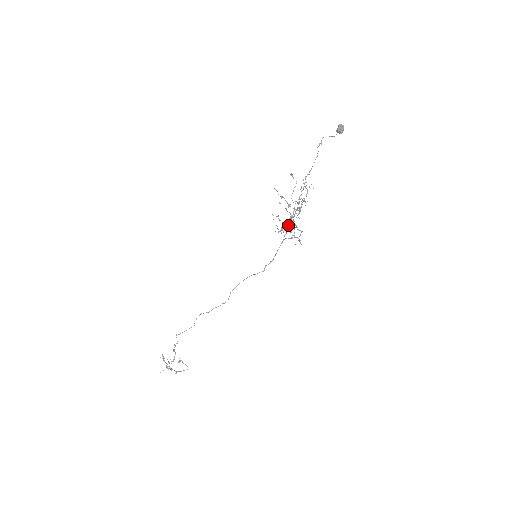
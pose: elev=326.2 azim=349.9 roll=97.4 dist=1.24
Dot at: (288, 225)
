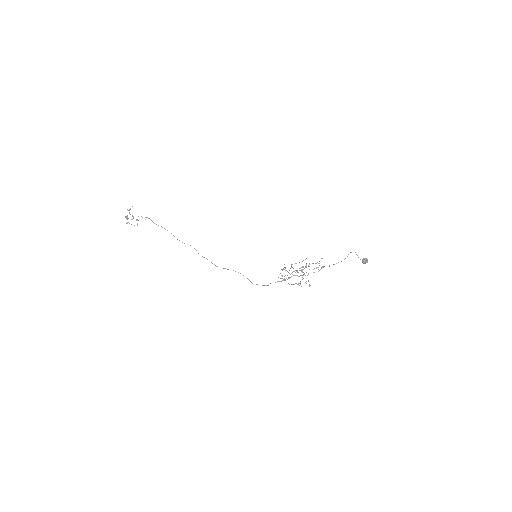
Dot at: occluded
